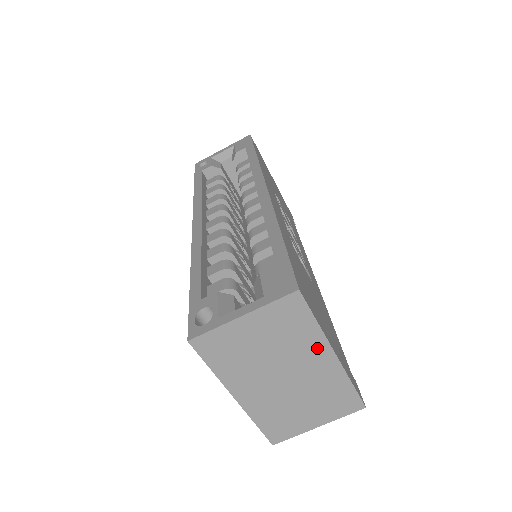
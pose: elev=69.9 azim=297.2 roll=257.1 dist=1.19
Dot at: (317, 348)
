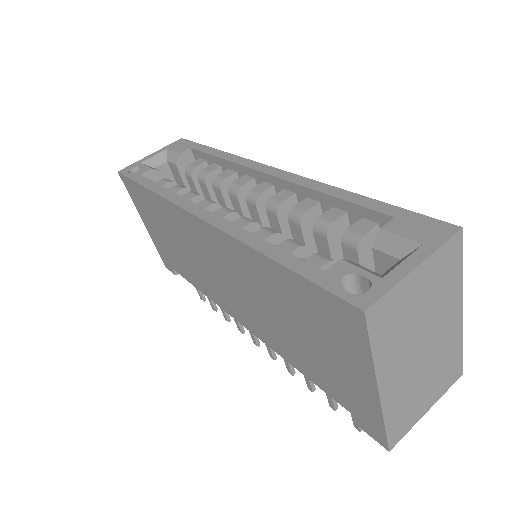
Dot at: (454, 304)
